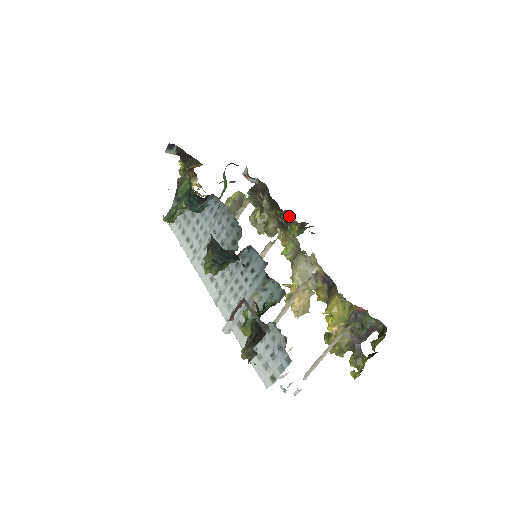
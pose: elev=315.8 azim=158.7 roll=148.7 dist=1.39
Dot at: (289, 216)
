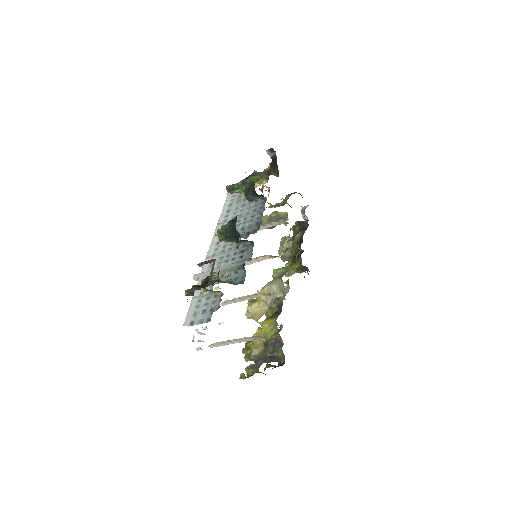
Dot at: occluded
